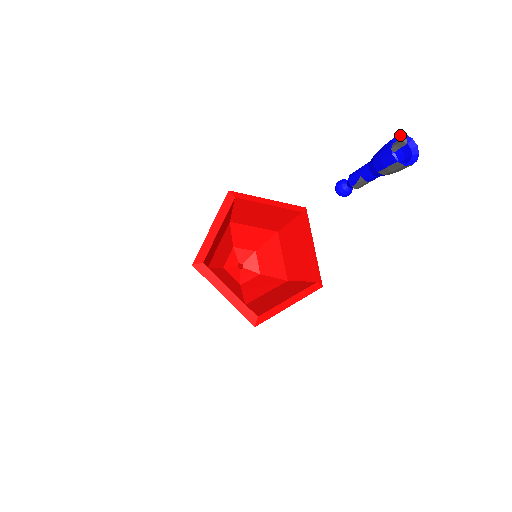
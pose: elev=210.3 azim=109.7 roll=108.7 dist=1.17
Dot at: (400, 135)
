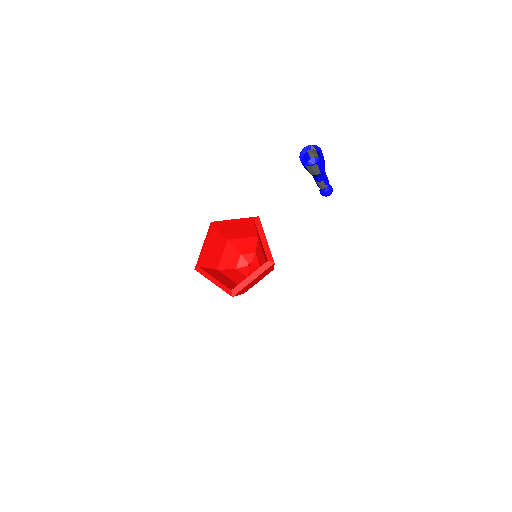
Dot at: (307, 147)
